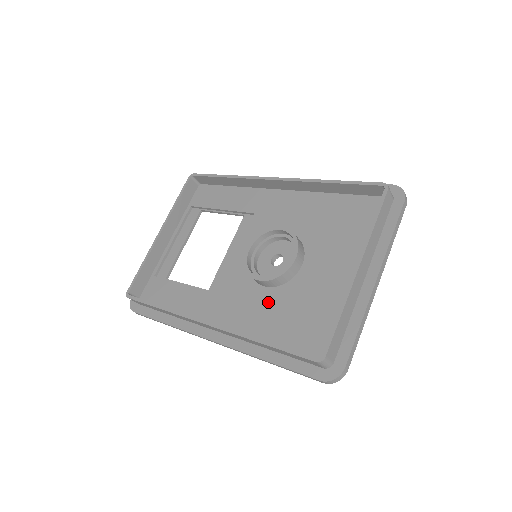
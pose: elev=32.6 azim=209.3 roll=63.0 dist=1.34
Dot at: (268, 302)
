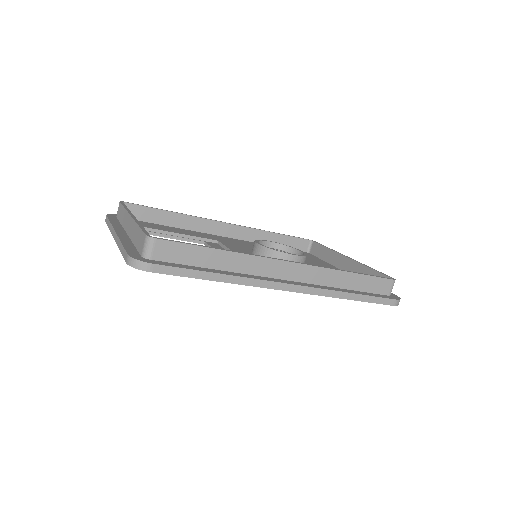
Dot at: occluded
